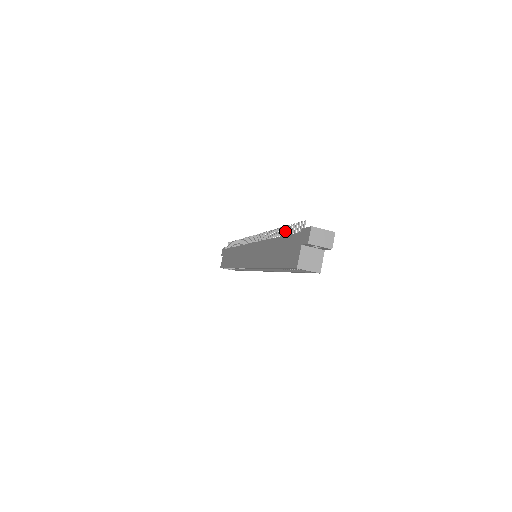
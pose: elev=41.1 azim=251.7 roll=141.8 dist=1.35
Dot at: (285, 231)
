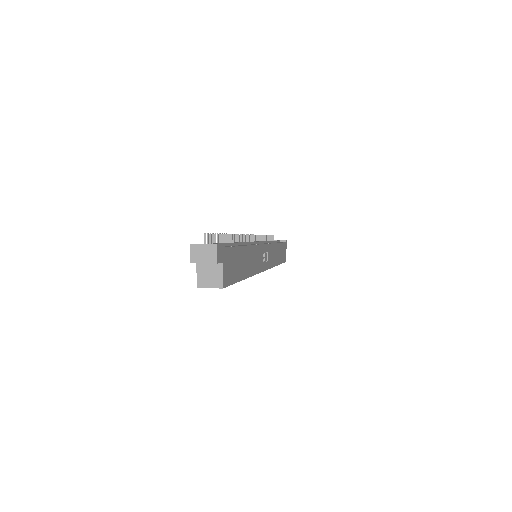
Dot at: (221, 240)
